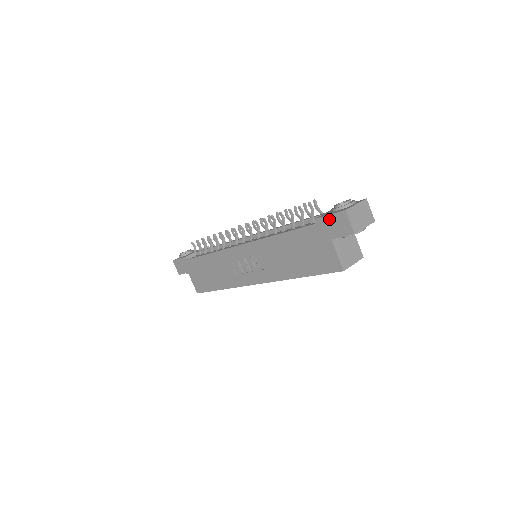
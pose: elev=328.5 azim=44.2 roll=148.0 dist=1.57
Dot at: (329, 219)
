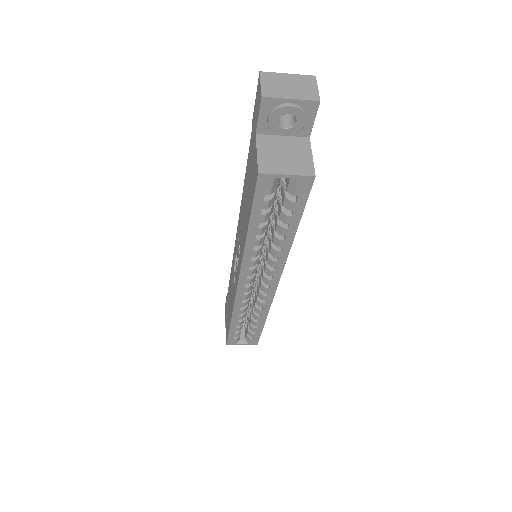
Dot at: (255, 105)
